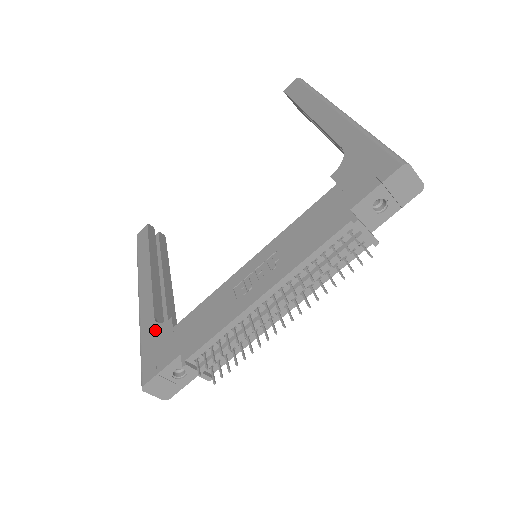
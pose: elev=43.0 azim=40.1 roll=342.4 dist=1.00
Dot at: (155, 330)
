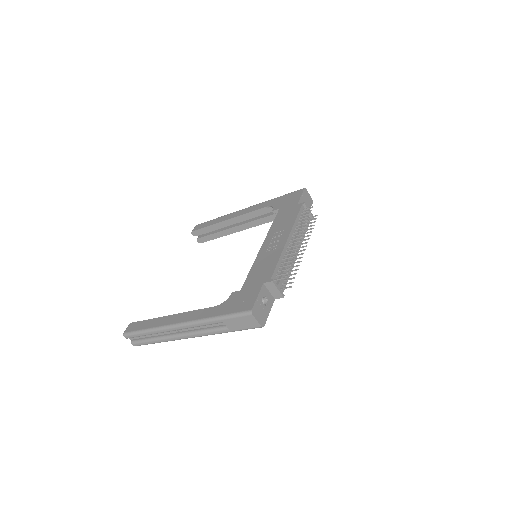
Dot at: (225, 304)
